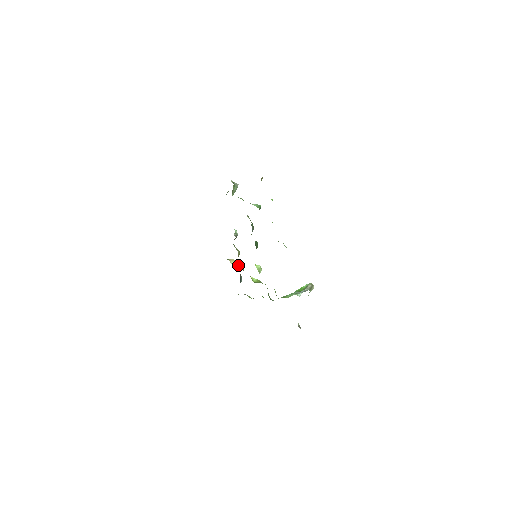
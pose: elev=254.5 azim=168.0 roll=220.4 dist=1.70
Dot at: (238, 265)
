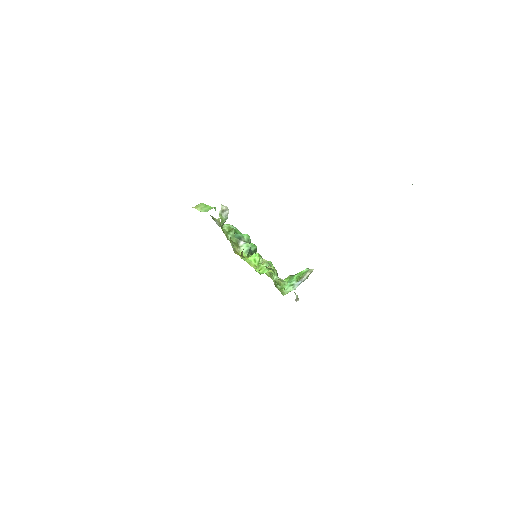
Dot at: occluded
